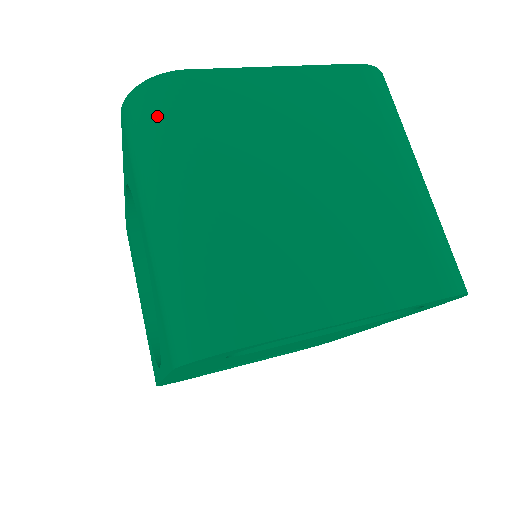
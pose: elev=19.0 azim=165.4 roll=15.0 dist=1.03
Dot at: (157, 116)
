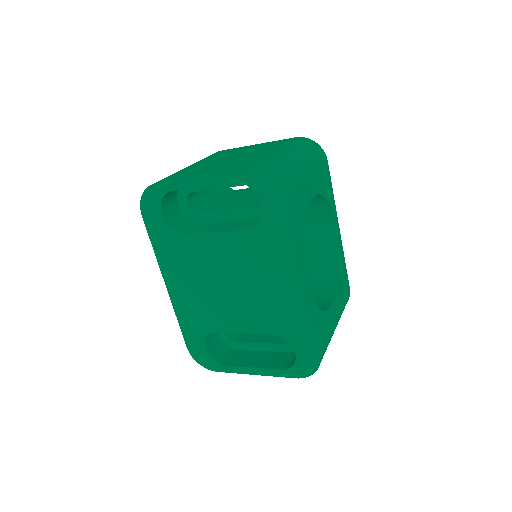
Dot at: occluded
